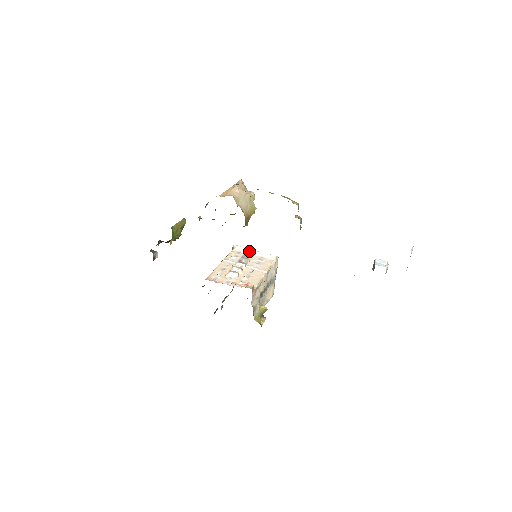
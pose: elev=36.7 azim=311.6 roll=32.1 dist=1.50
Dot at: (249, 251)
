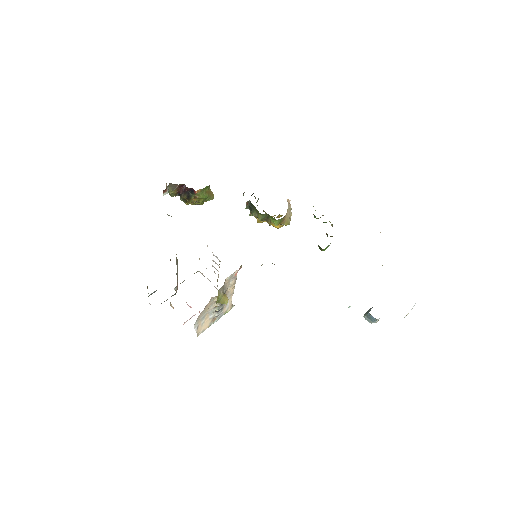
Dot at: occluded
